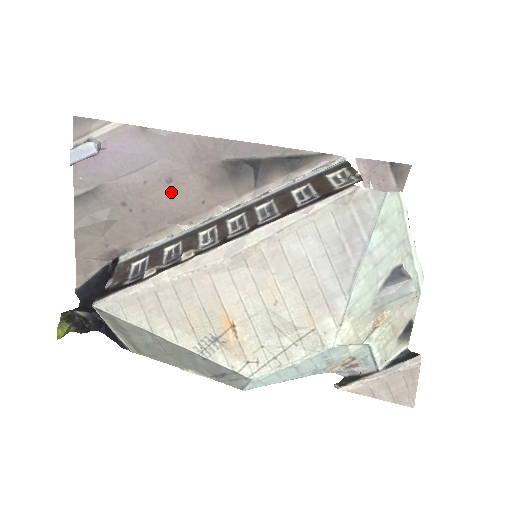
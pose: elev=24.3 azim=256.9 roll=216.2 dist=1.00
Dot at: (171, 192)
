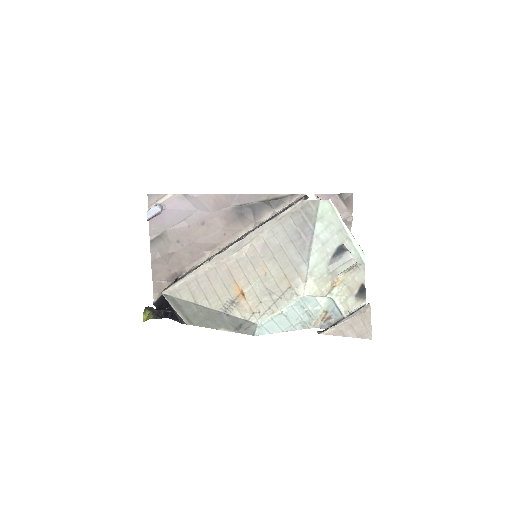
Dot at: (205, 230)
